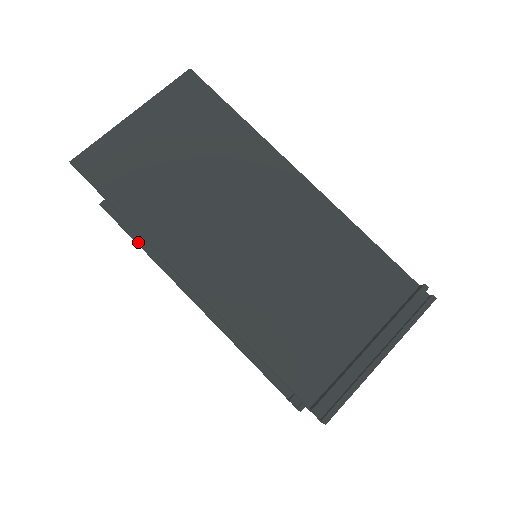
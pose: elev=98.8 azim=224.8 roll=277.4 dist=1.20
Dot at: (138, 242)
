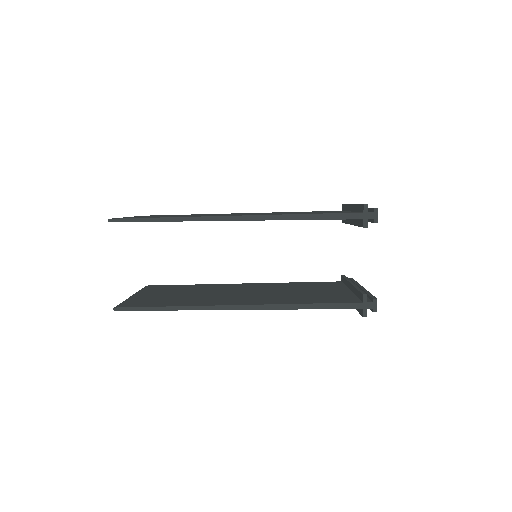
Dot at: occluded
